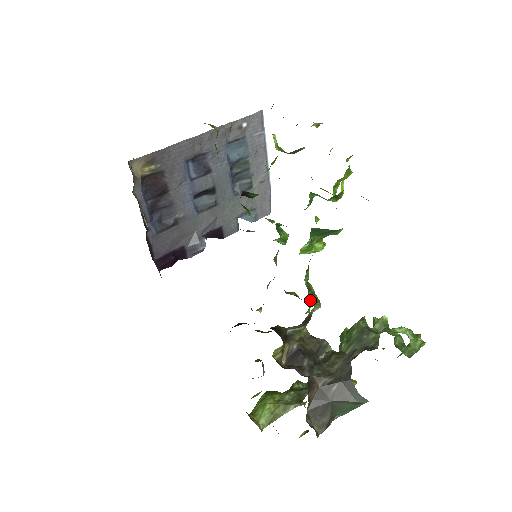
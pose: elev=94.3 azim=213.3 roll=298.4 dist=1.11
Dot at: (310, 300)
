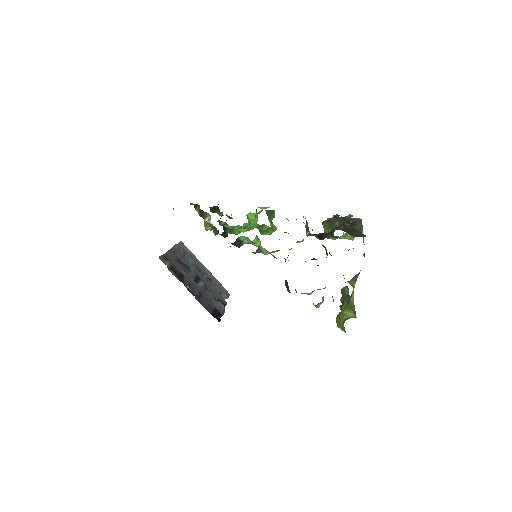
Dot at: occluded
